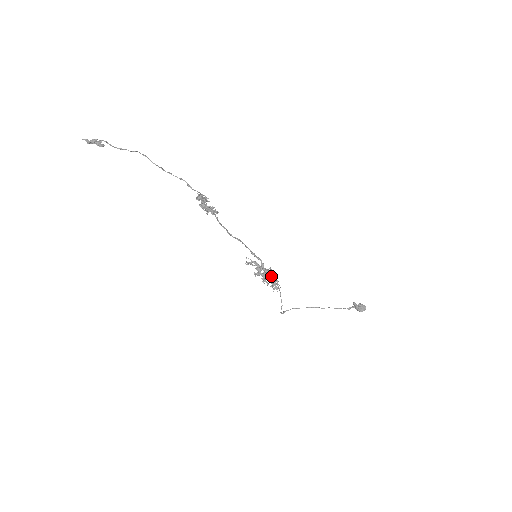
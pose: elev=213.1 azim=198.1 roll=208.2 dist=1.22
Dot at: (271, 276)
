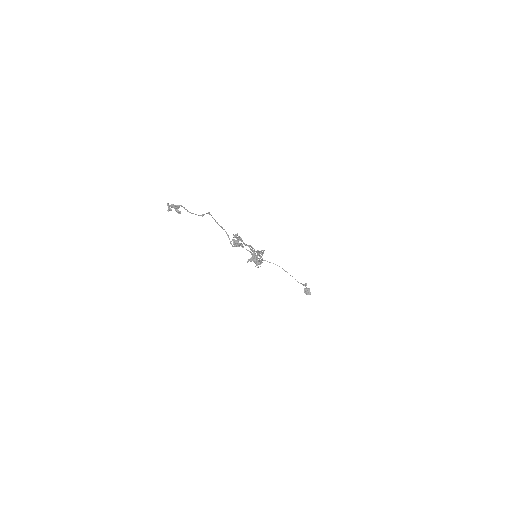
Dot at: (260, 261)
